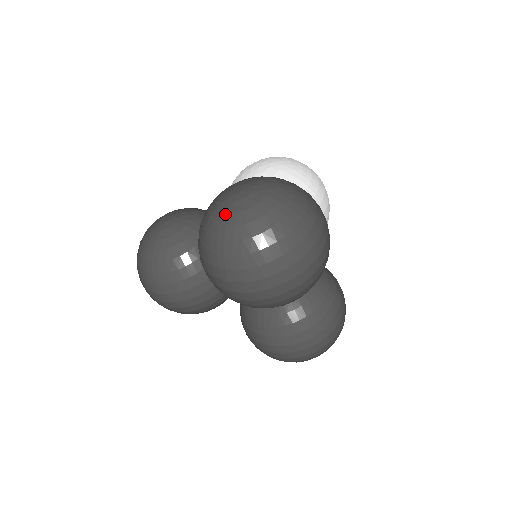
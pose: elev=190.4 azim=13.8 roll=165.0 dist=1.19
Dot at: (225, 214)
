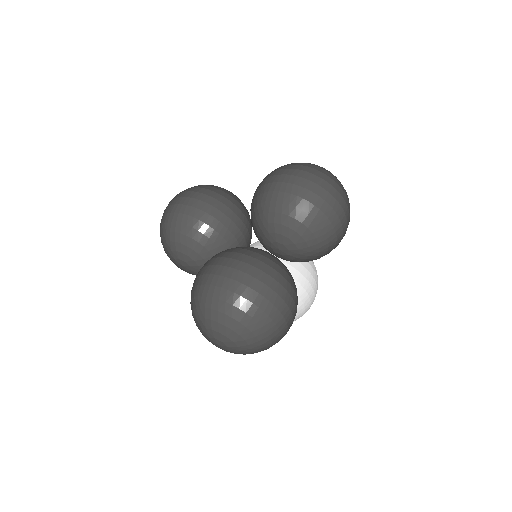
Dot at: occluded
